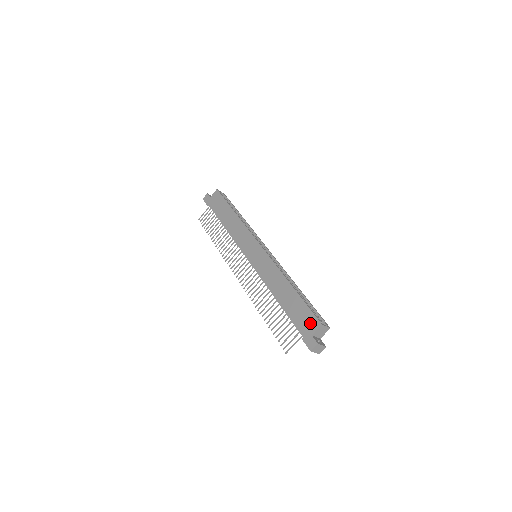
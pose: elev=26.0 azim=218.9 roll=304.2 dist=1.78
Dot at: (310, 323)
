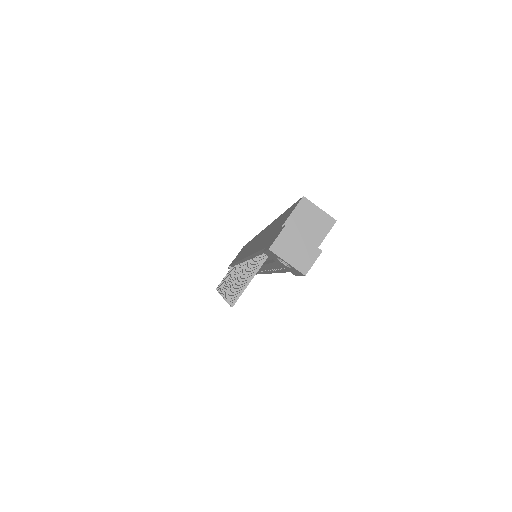
Dot at: (284, 218)
